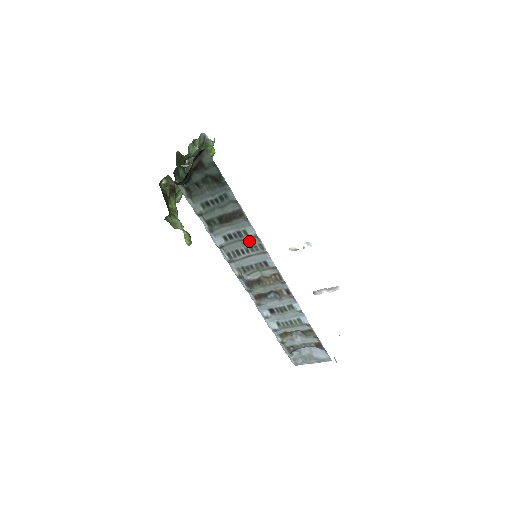
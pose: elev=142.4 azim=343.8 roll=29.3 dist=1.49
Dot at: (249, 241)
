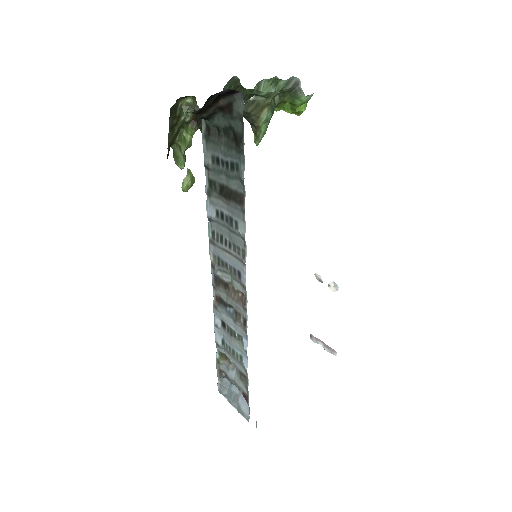
Dot at: (236, 237)
